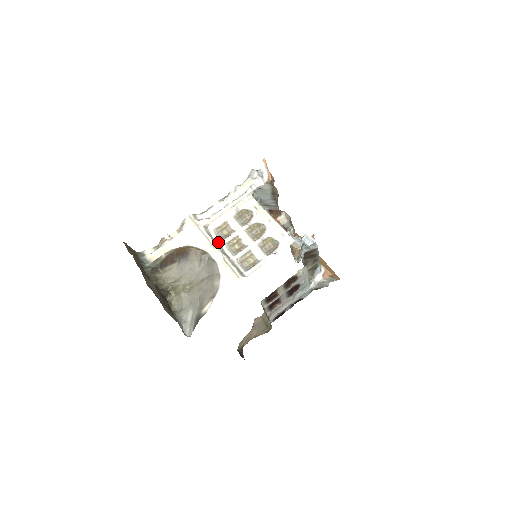
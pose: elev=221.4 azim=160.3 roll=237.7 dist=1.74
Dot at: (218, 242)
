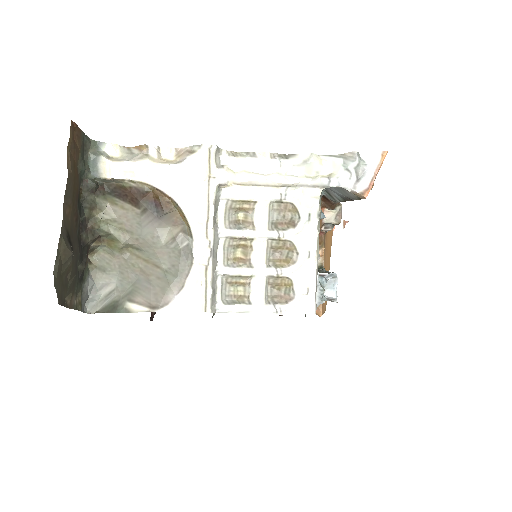
Dot at: (219, 226)
